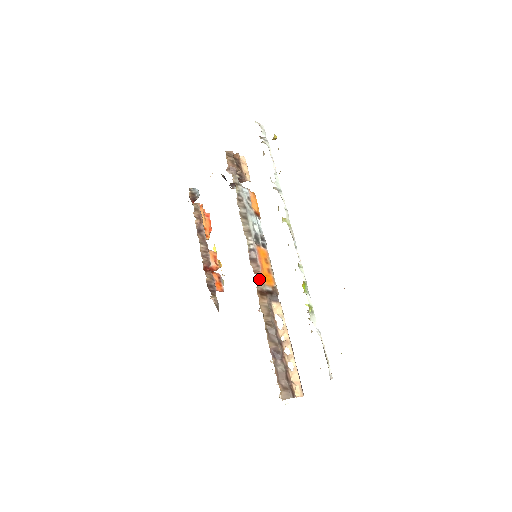
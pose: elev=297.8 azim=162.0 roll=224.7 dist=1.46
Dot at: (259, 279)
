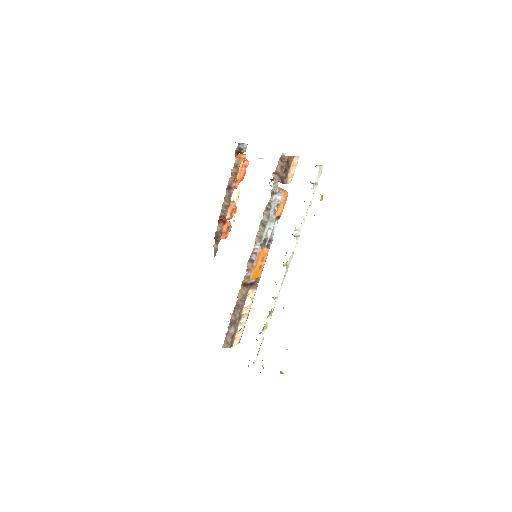
Dot at: (248, 276)
